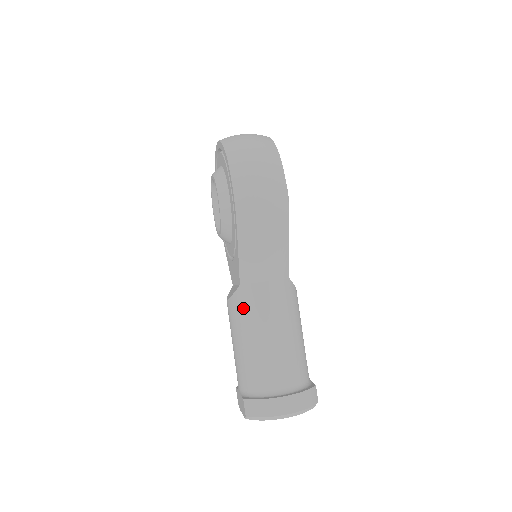
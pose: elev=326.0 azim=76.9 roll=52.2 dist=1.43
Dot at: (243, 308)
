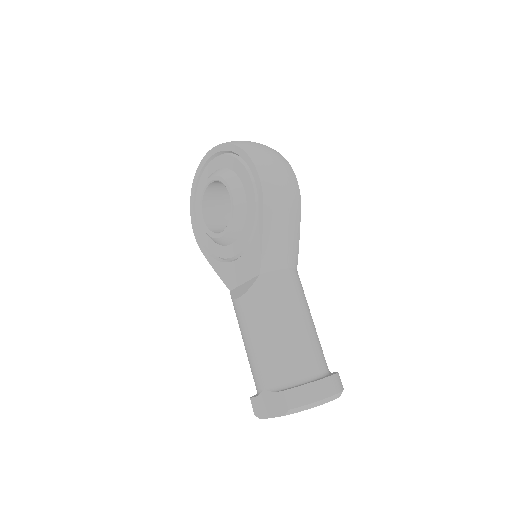
Dot at: (267, 297)
